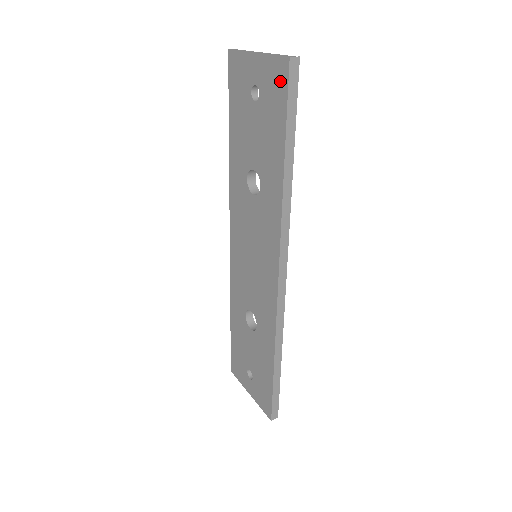
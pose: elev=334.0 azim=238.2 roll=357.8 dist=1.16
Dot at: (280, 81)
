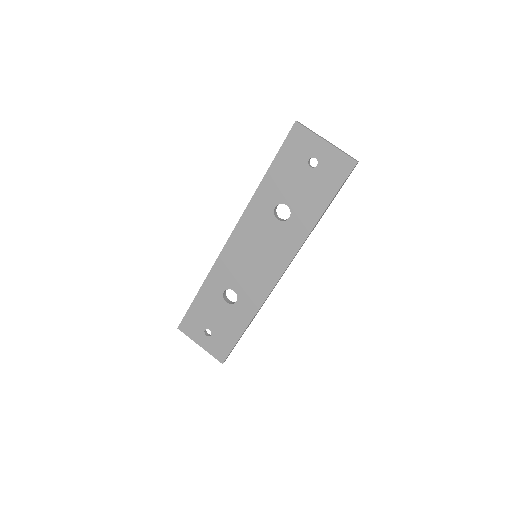
Dot at: (342, 169)
